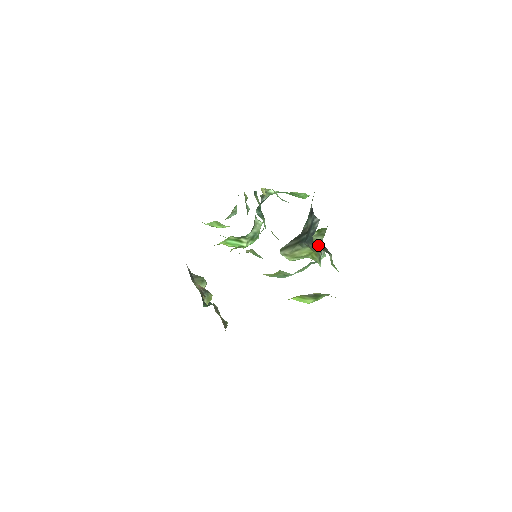
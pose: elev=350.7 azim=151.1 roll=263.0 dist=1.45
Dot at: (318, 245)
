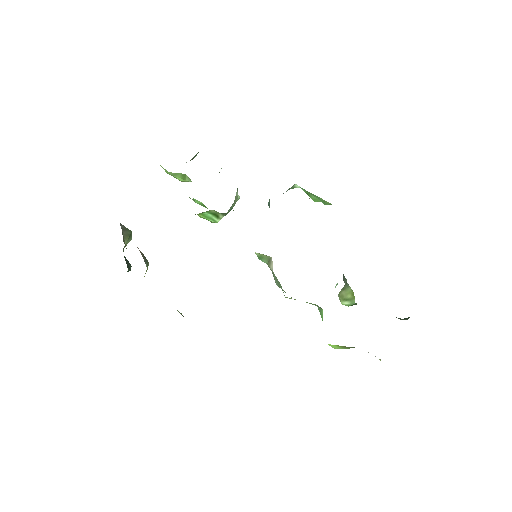
Dot at: occluded
